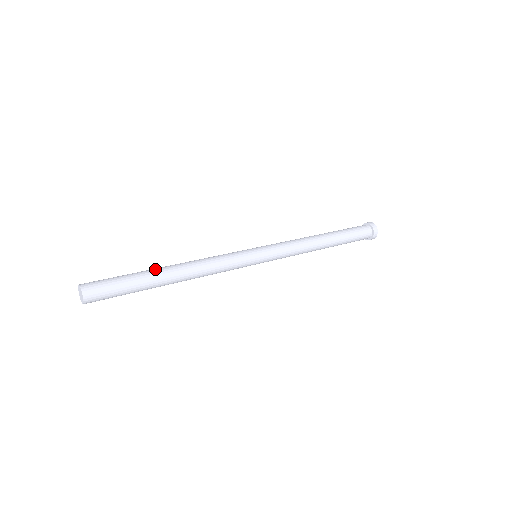
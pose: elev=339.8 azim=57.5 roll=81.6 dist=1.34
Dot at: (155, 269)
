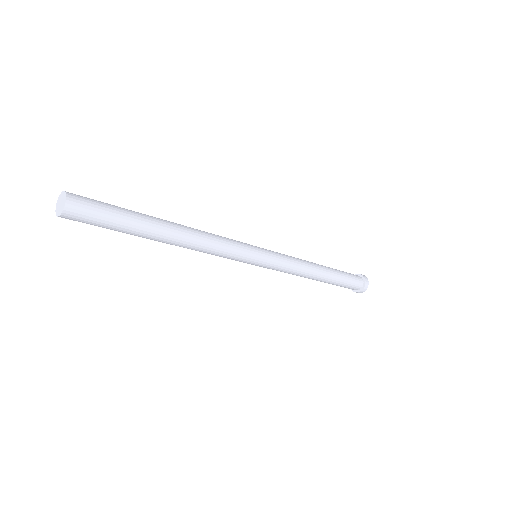
Dot at: (152, 216)
